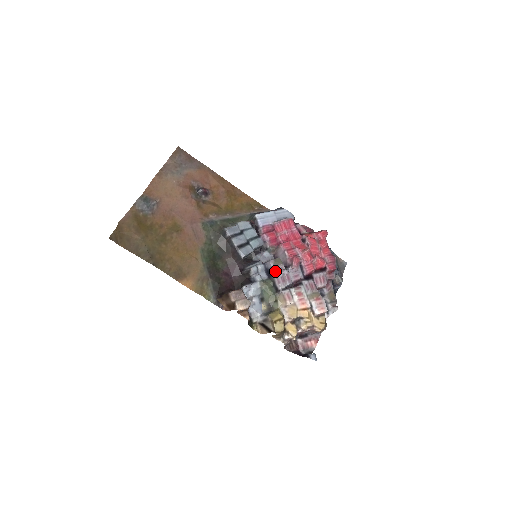
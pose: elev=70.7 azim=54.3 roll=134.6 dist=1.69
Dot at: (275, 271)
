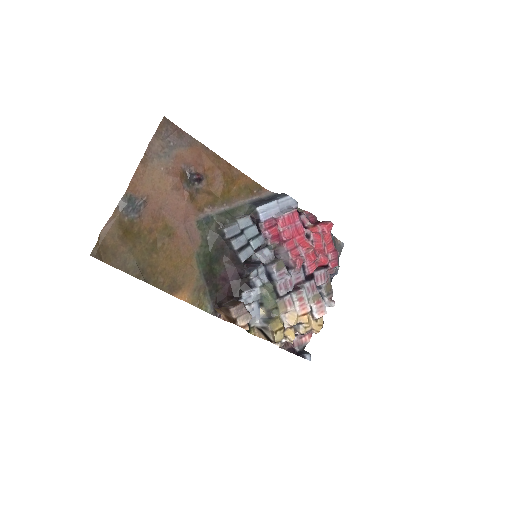
Dot at: (277, 277)
